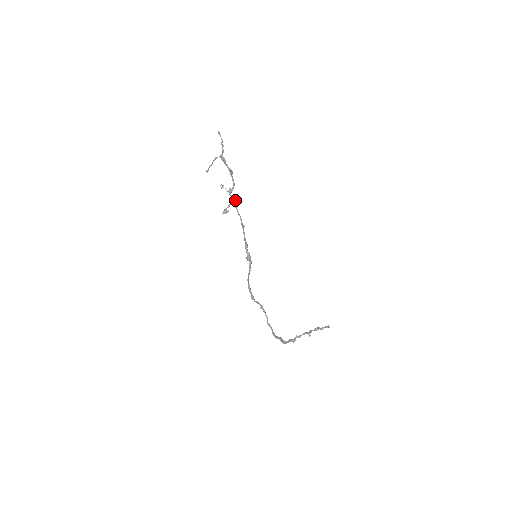
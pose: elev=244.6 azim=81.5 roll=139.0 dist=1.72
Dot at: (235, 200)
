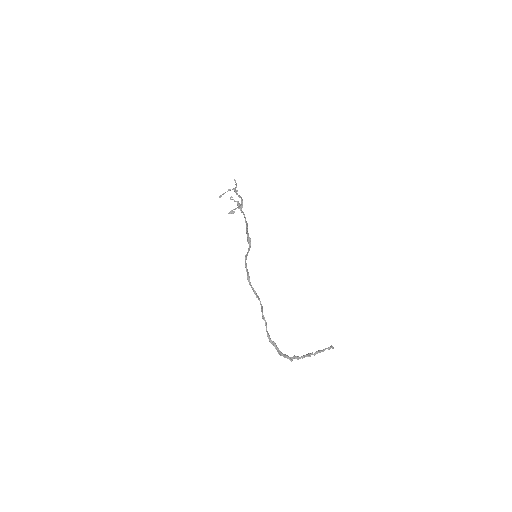
Dot at: (242, 207)
